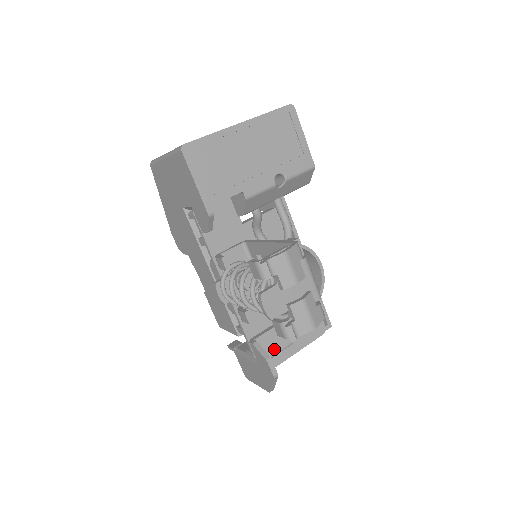
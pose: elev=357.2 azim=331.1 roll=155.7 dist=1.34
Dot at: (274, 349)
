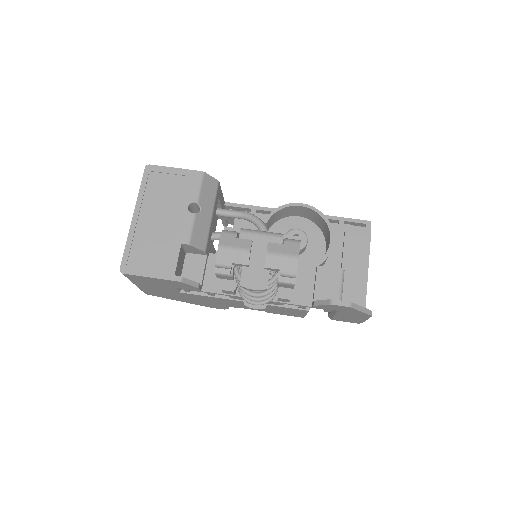
Dot at: (335, 290)
